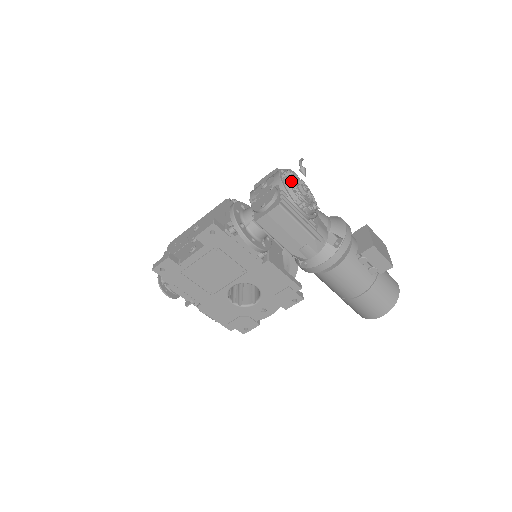
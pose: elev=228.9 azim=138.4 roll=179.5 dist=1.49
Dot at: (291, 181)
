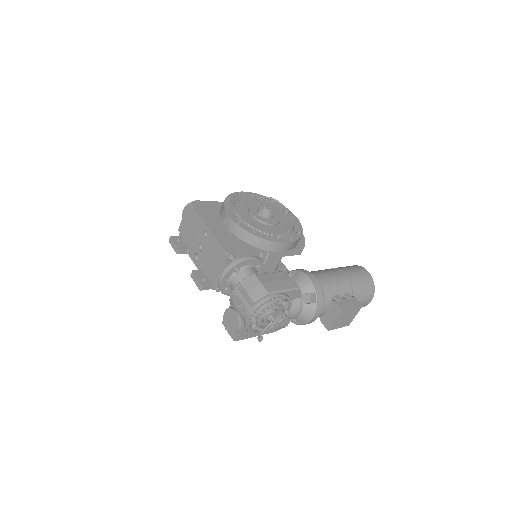
Dot at: (258, 322)
